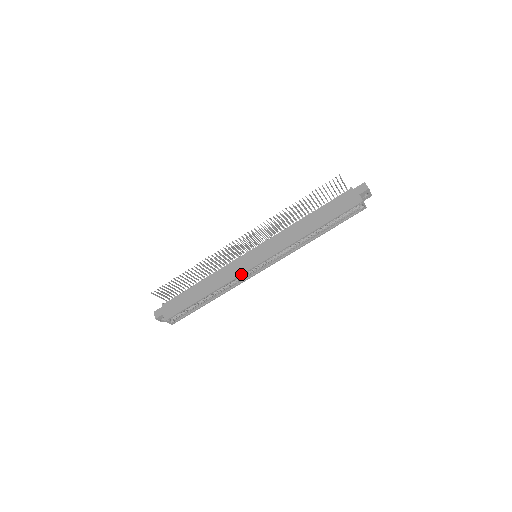
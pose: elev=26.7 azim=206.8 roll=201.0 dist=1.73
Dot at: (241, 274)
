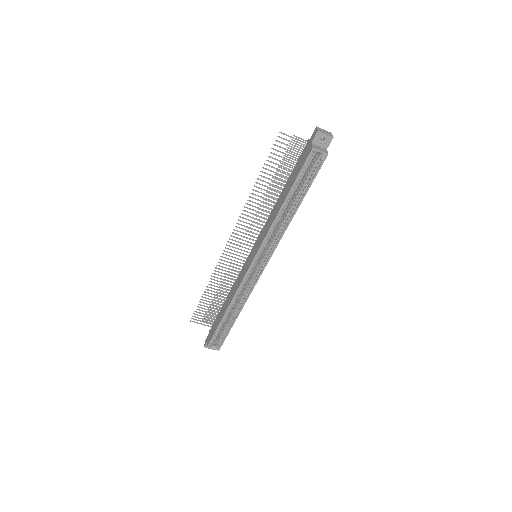
Dot at: (242, 279)
